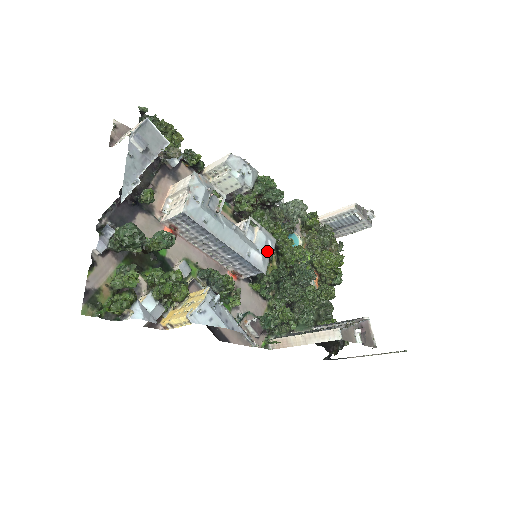
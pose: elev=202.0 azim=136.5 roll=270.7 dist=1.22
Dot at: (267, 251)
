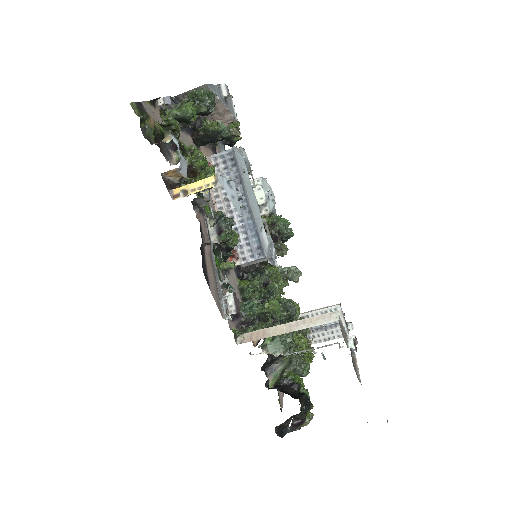
Dot at: (271, 251)
